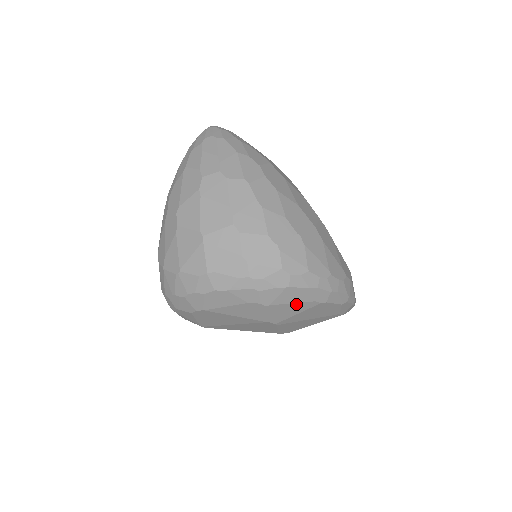
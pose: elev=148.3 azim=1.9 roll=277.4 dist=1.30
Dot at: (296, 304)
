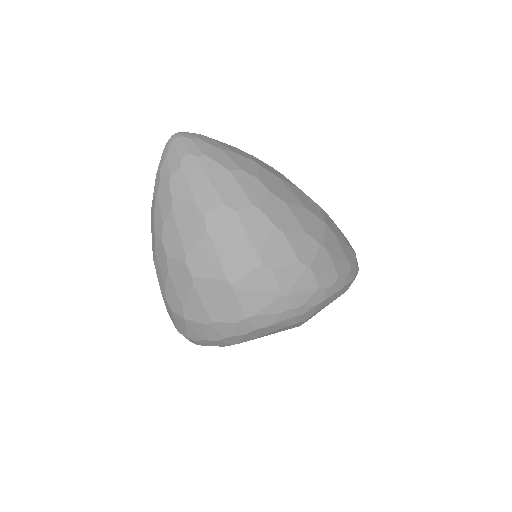
Dot at: occluded
